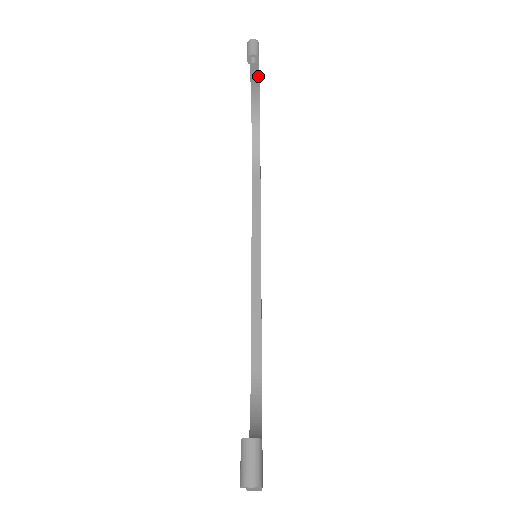
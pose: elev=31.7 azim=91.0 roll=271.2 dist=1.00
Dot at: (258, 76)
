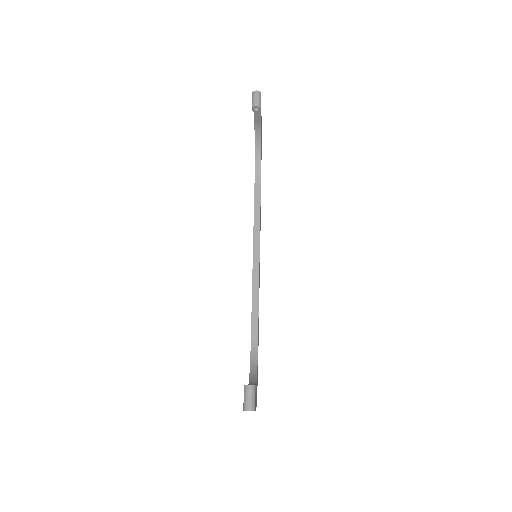
Dot at: (260, 118)
